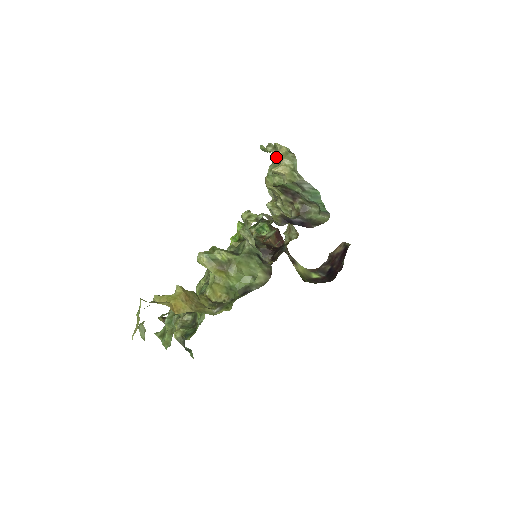
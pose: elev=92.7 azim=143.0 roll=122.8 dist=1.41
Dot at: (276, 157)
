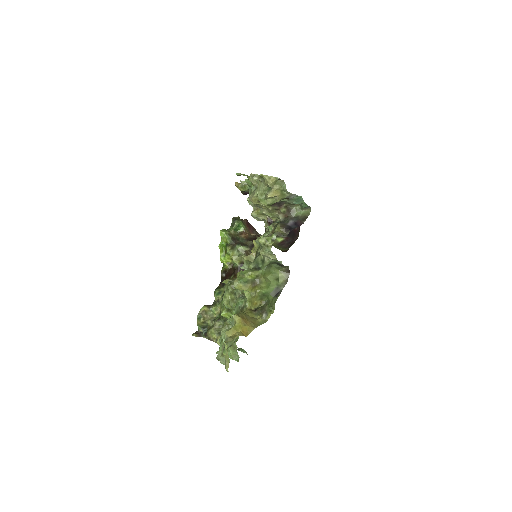
Dot at: (265, 184)
